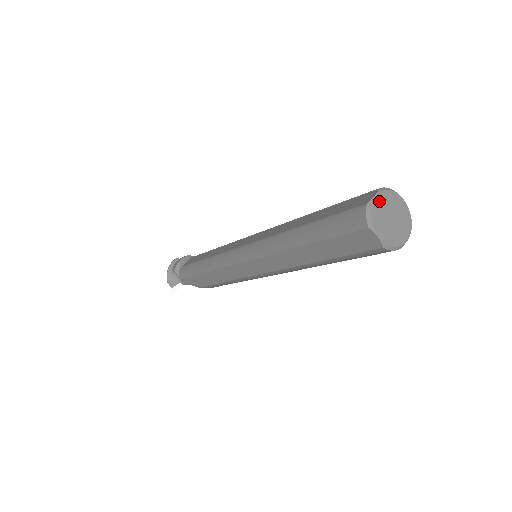
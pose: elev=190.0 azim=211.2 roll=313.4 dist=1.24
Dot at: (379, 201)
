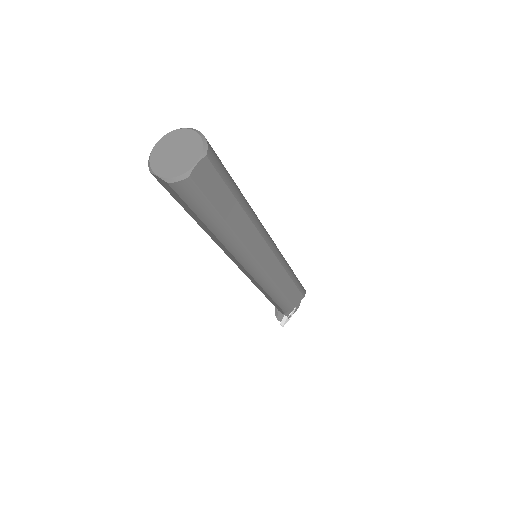
Dot at: (160, 145)
